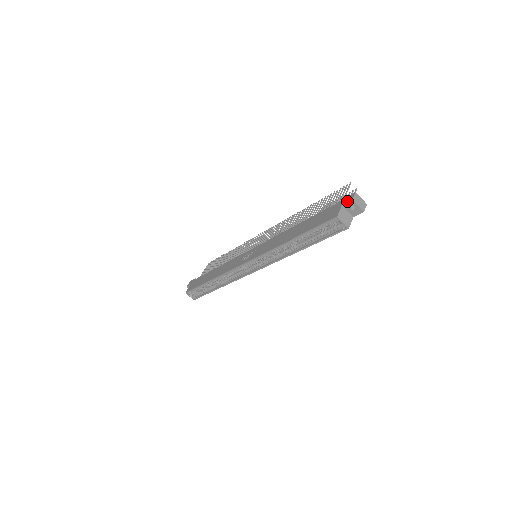
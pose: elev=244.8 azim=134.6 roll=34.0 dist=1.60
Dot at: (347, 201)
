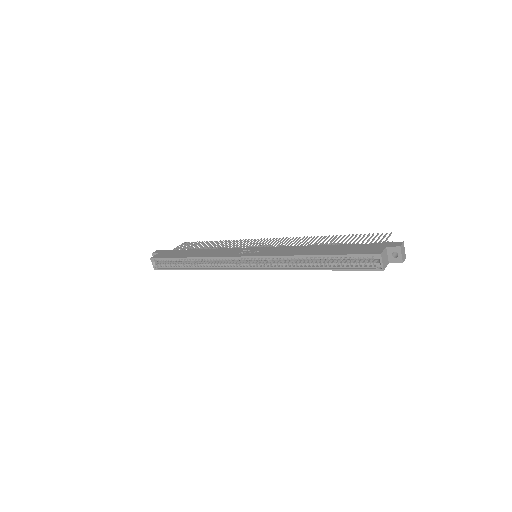
Dot at: (393, 245)
